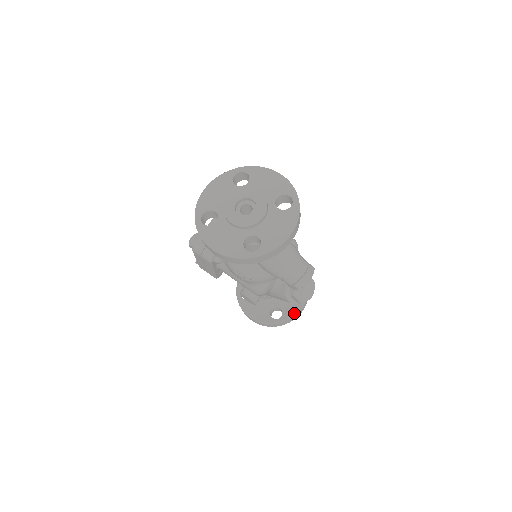
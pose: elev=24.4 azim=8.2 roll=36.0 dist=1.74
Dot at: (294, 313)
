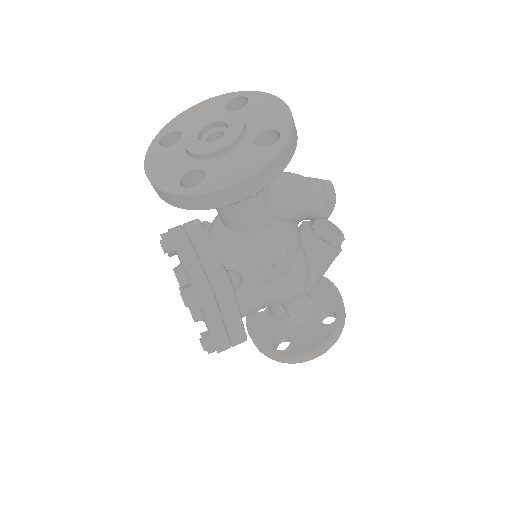
Dot at: (338, 297)
